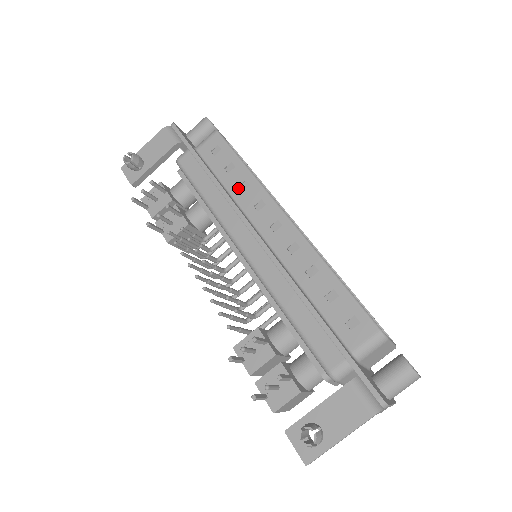
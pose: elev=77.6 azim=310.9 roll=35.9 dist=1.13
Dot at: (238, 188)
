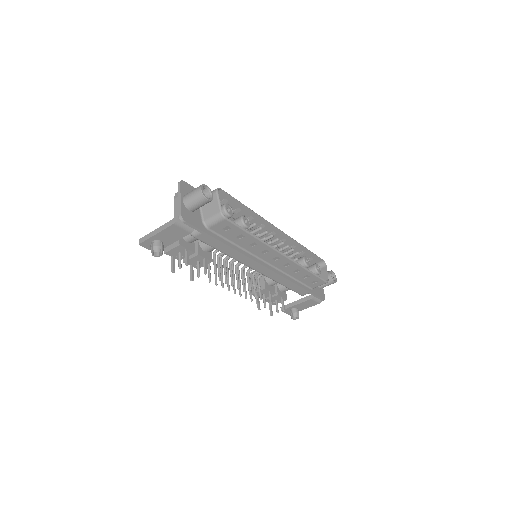
Dot at: (248, 246)
